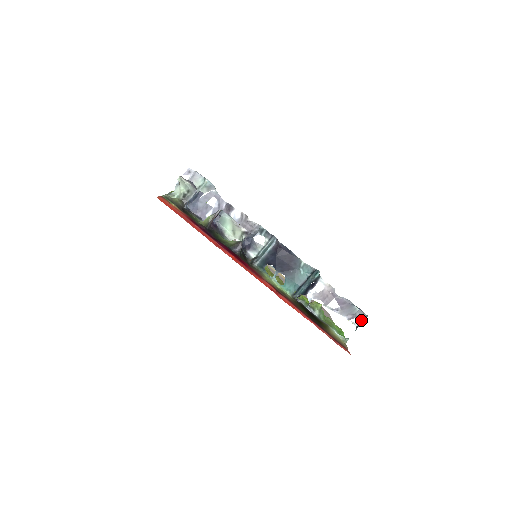
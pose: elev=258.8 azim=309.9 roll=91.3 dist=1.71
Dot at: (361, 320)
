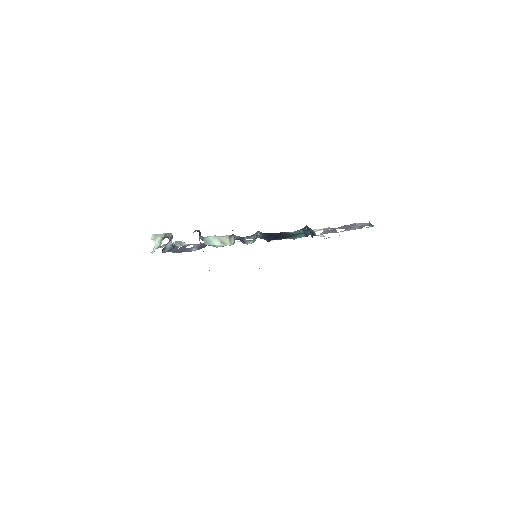
Dot at: (369, 225)
